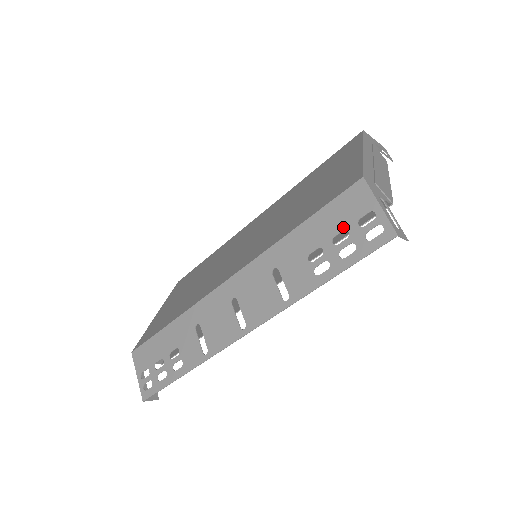
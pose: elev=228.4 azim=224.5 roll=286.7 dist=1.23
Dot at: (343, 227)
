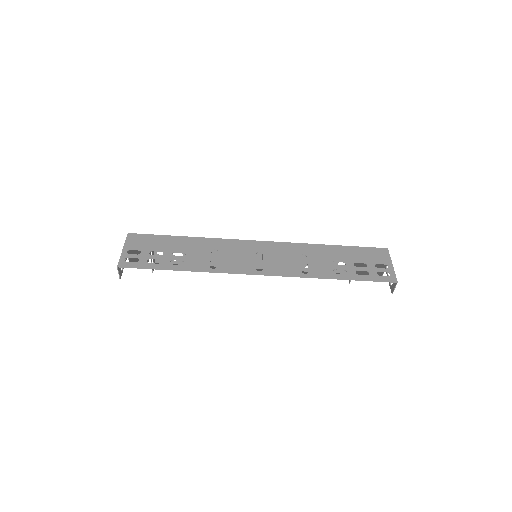
Dot at: (365, 261)
